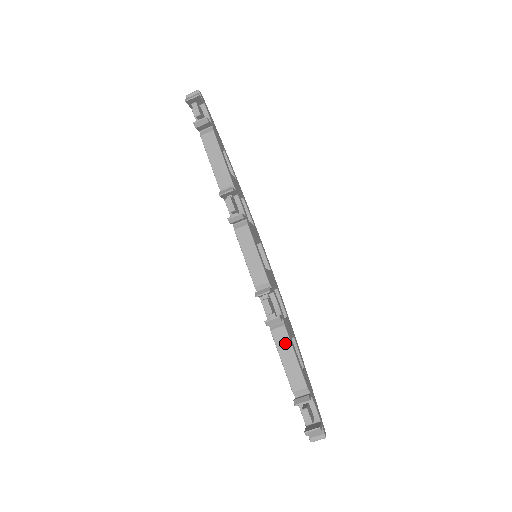
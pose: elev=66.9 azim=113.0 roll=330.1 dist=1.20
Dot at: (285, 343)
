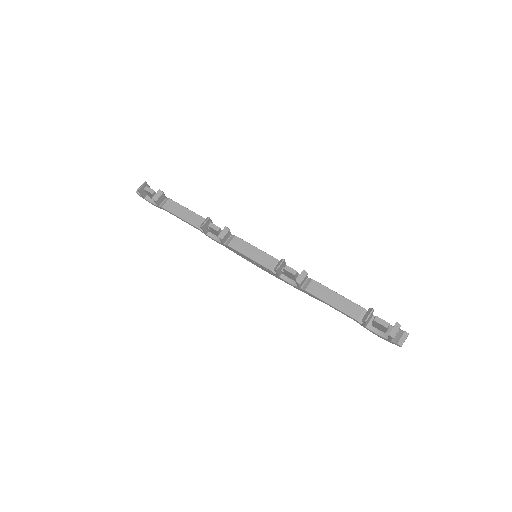
Dot at: (323, 290)
